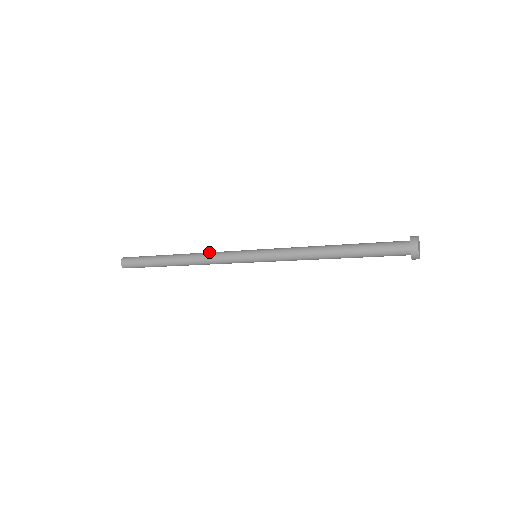
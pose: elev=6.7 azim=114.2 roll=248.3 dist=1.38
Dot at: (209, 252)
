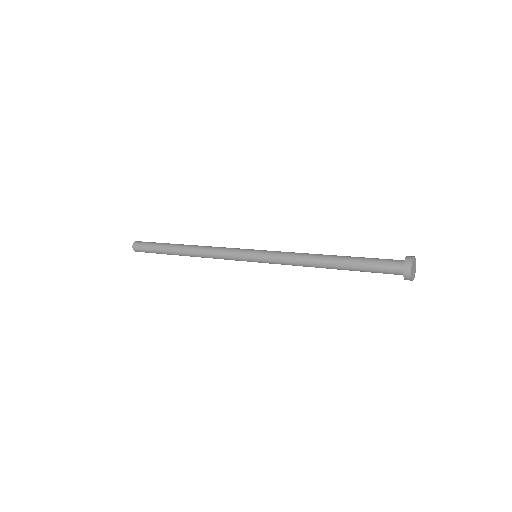
Dot at: occluded
